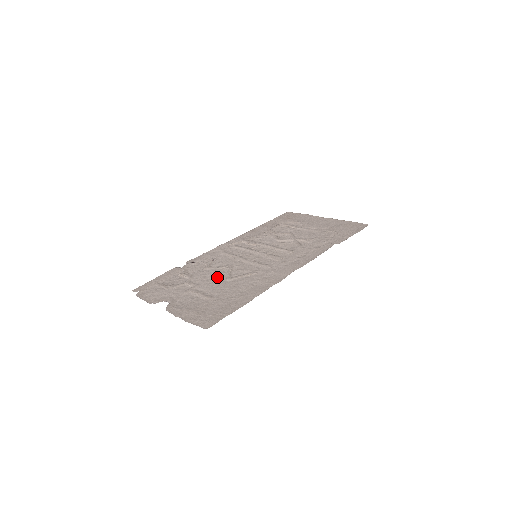
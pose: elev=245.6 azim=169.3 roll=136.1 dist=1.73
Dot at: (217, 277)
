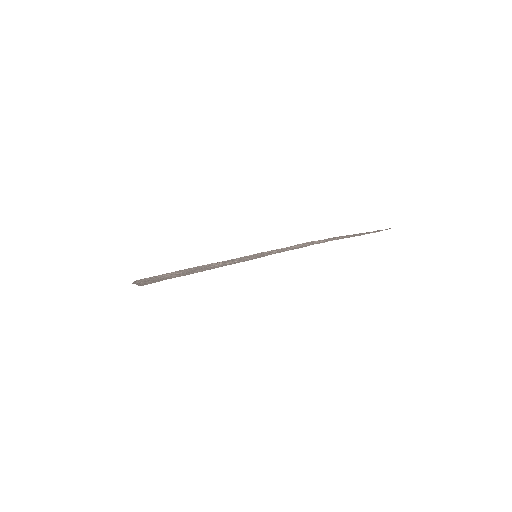
Dot at: (204, 267)
